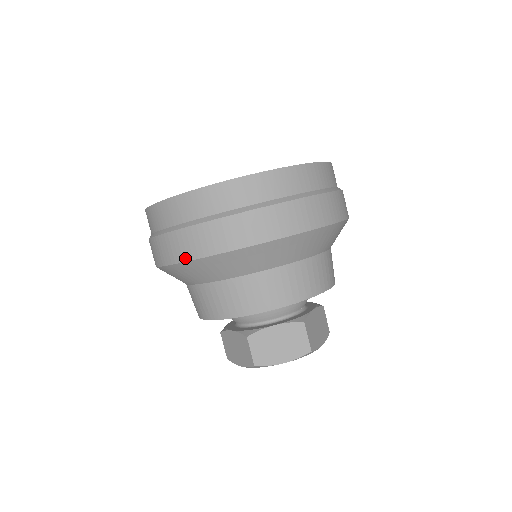
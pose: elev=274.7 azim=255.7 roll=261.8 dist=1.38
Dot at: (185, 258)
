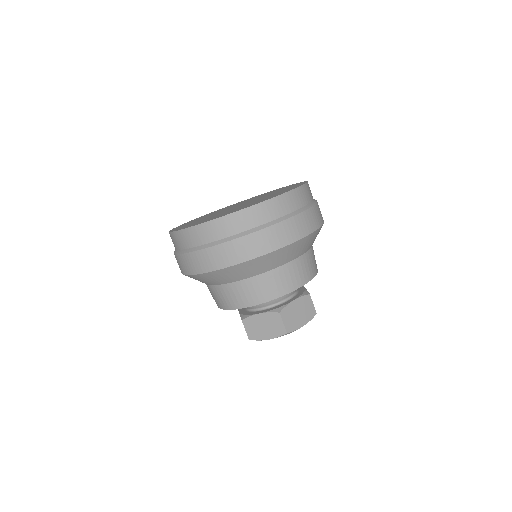
Dot at: (251, 257)
